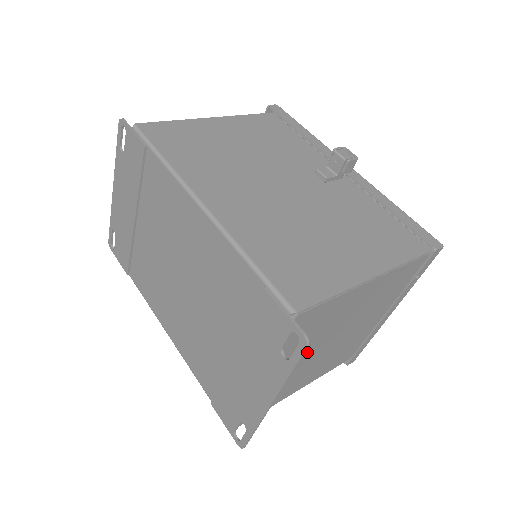
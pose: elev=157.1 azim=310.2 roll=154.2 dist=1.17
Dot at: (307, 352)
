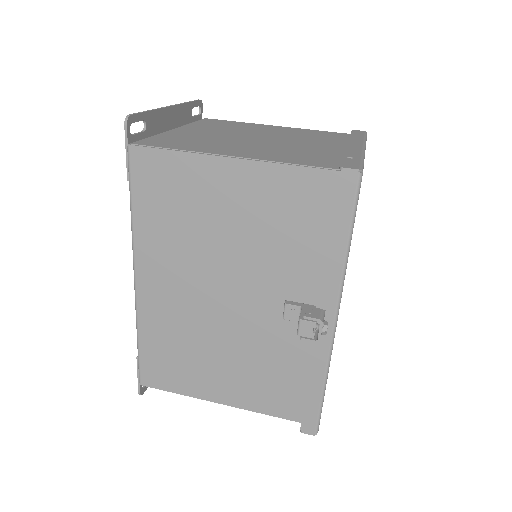
Dot at: occluded
